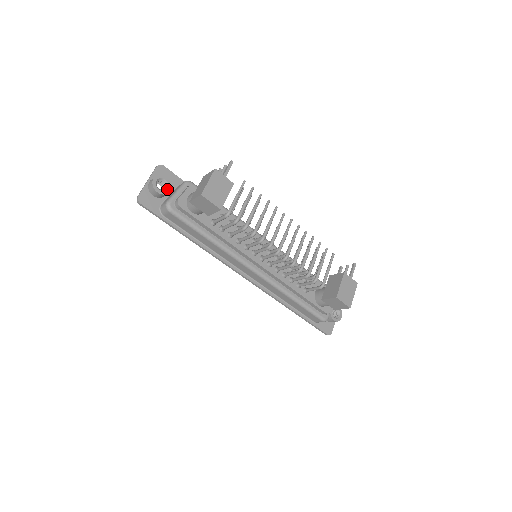
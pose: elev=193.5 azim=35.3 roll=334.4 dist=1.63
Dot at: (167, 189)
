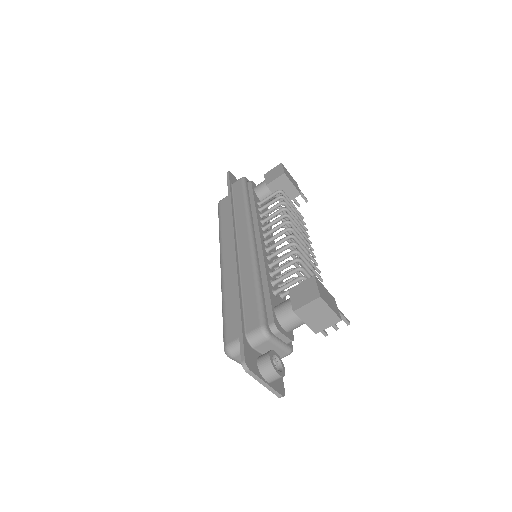
Dot at: occluded
